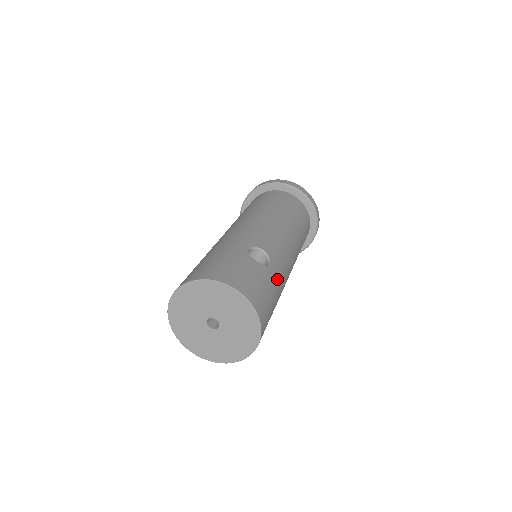
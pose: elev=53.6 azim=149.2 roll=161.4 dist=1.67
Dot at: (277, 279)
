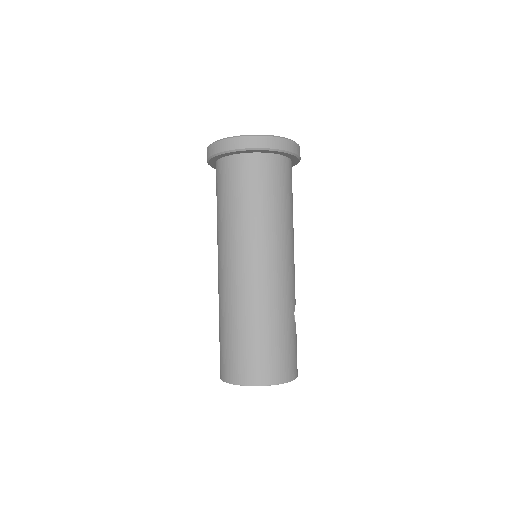
Dot at: occluded
